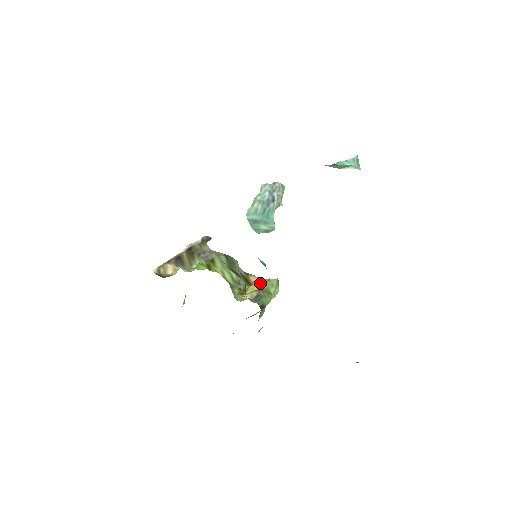
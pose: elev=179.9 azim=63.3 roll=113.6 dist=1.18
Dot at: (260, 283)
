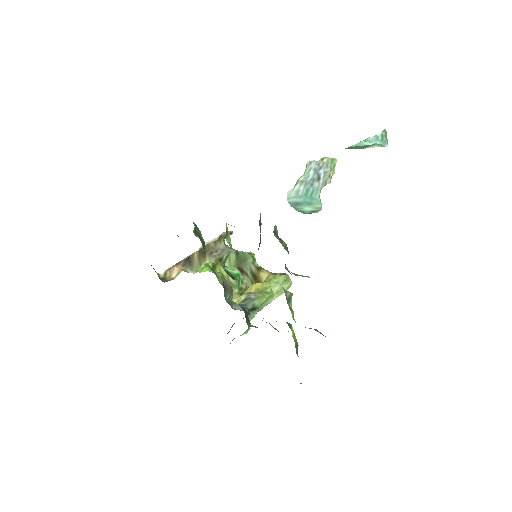
Dot at: (266, 281)
